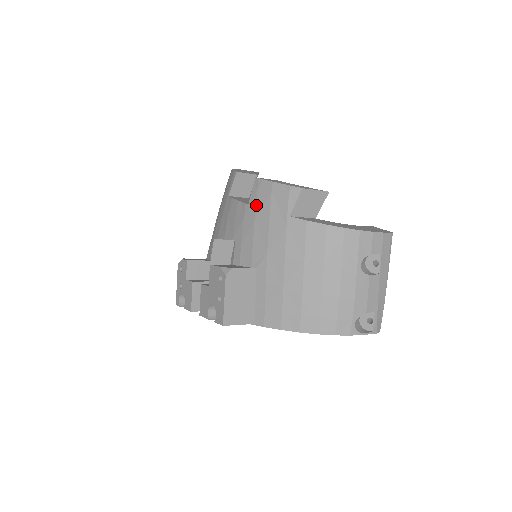
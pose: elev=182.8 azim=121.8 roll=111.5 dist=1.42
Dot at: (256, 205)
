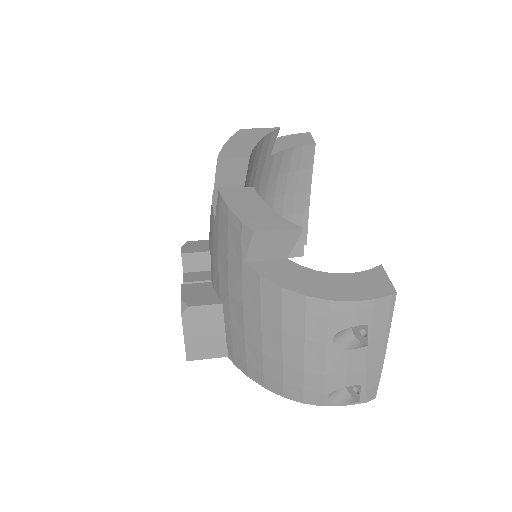
Dot at: (218, 228)
